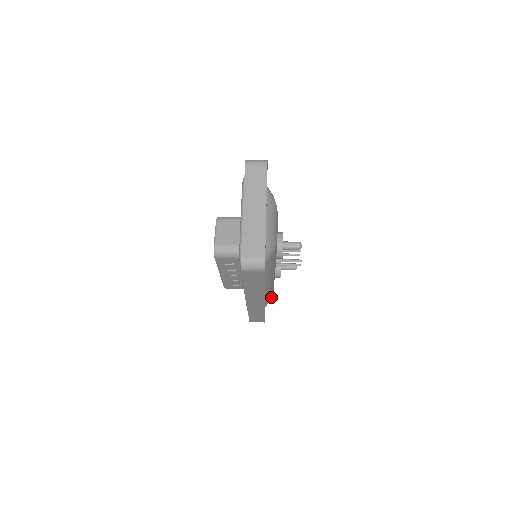
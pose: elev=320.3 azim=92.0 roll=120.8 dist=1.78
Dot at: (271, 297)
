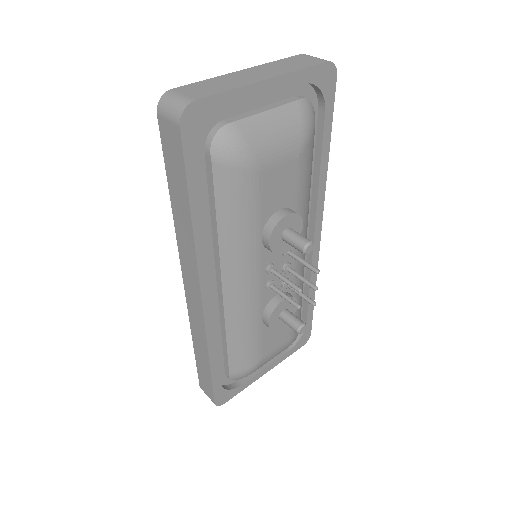
Dot at: (247, 368)
